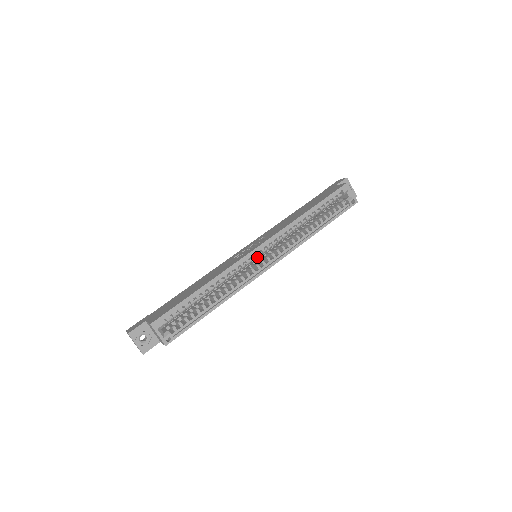
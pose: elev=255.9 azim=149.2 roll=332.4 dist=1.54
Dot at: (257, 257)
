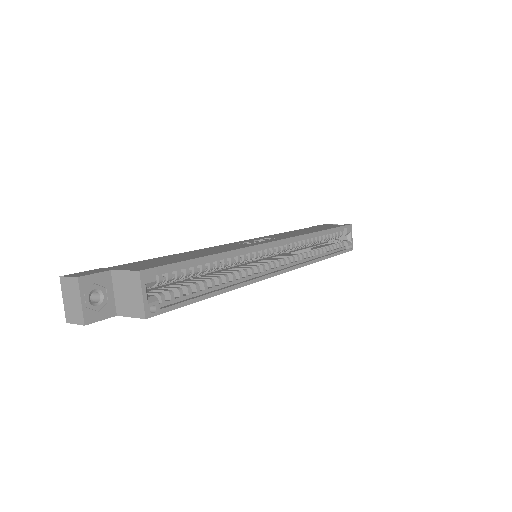
Dot at: occluded
